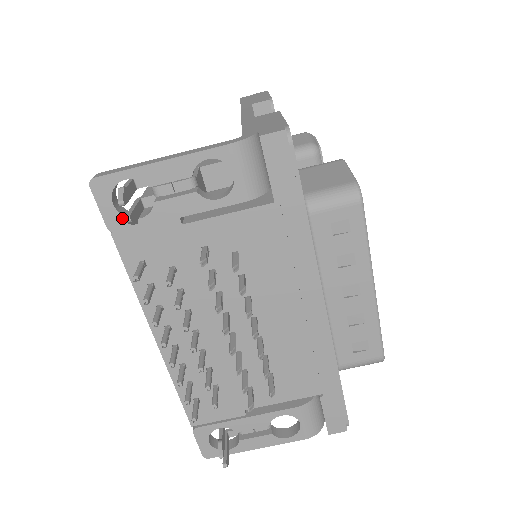
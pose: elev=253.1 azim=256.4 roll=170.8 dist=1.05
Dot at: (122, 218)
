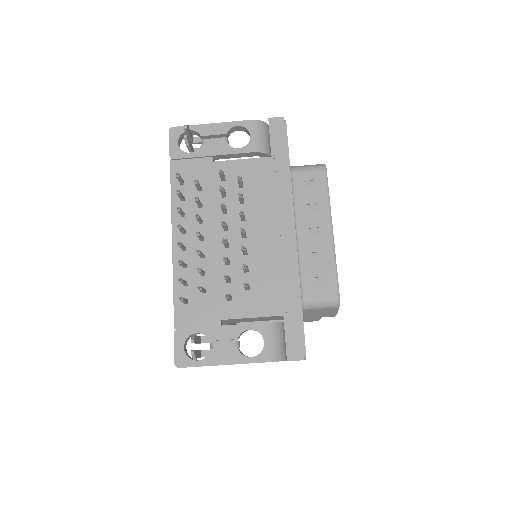
Dot at: (180, 151)
